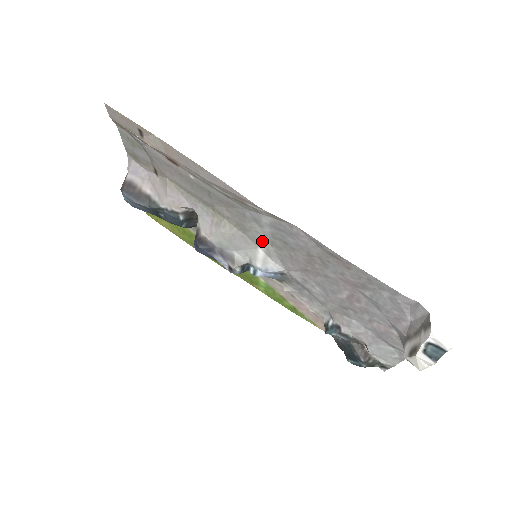
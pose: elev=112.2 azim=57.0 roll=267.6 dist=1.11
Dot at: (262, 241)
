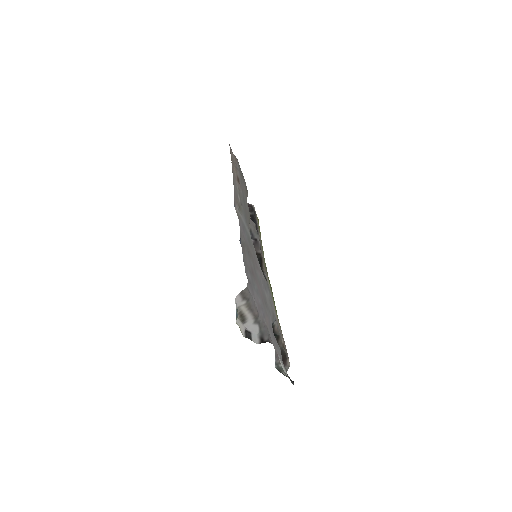
Dot at: occluded
